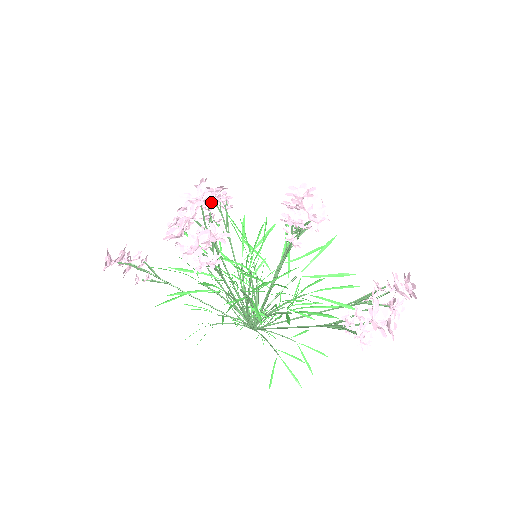
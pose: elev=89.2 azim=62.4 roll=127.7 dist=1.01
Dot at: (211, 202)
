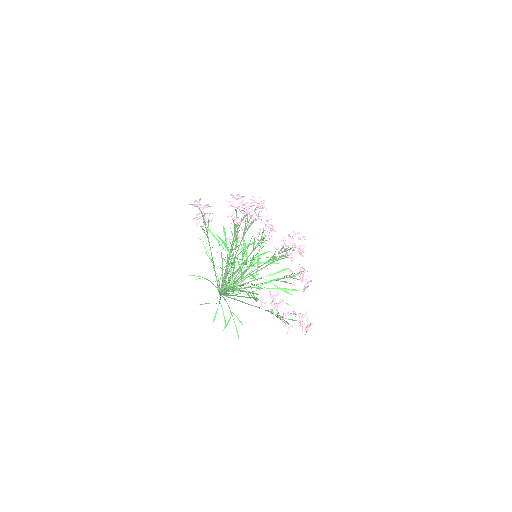
Dot at: (262, 231)
